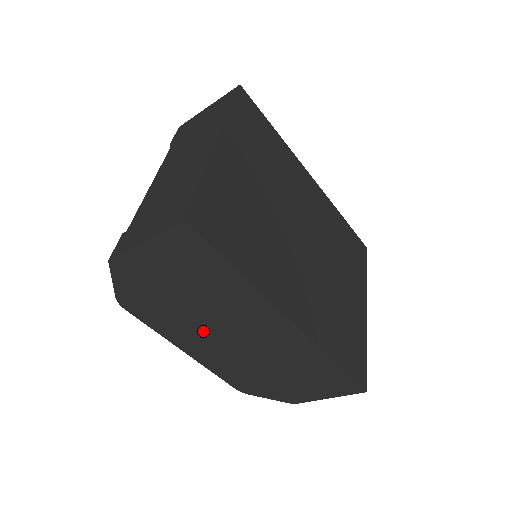
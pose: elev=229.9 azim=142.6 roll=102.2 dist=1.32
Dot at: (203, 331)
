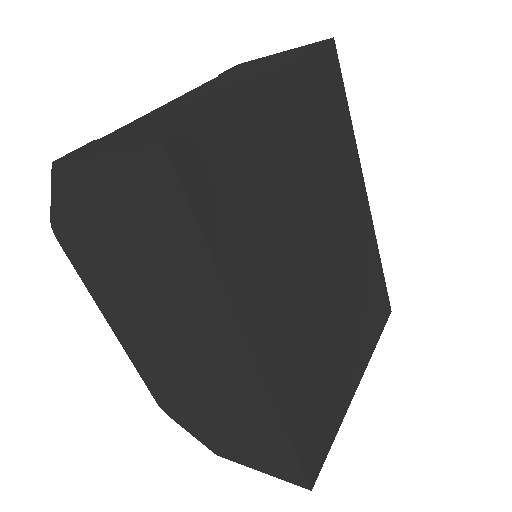
Dot at: (141, 315)
